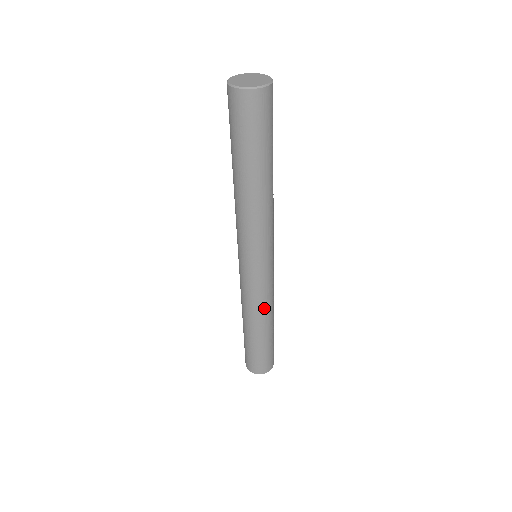
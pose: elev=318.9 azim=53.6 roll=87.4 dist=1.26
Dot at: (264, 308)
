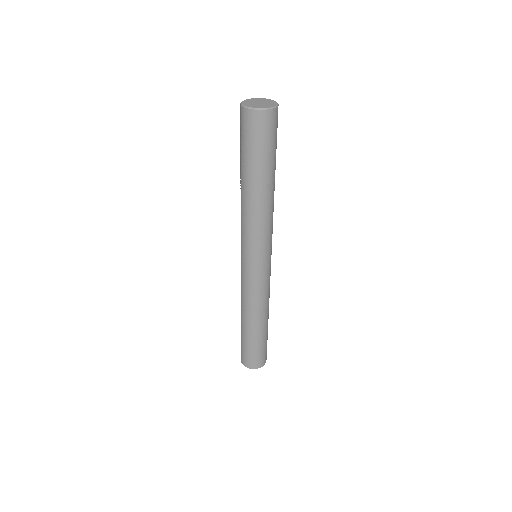
Dot at: (259, 304)
